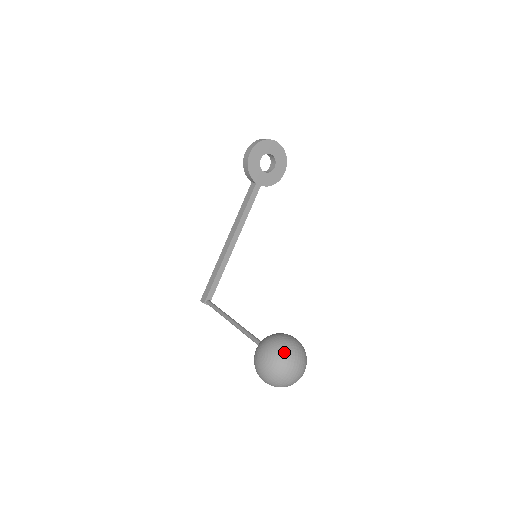
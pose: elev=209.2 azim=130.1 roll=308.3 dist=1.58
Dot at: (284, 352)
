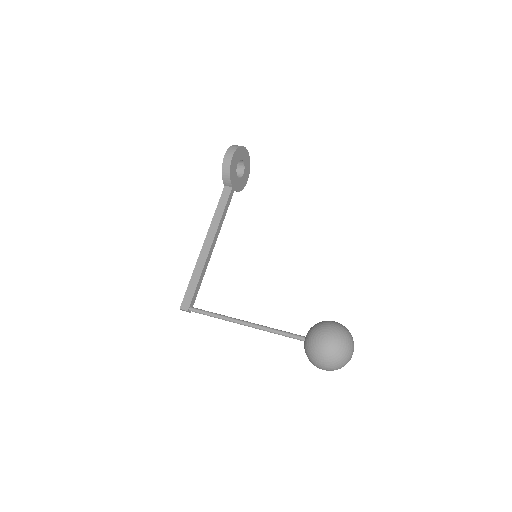
Dot at: (346, 334)
